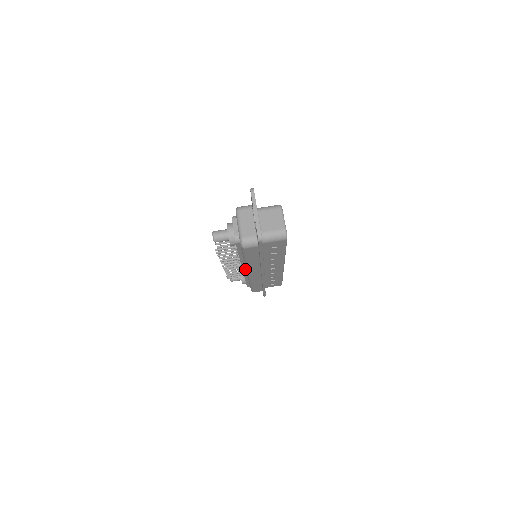
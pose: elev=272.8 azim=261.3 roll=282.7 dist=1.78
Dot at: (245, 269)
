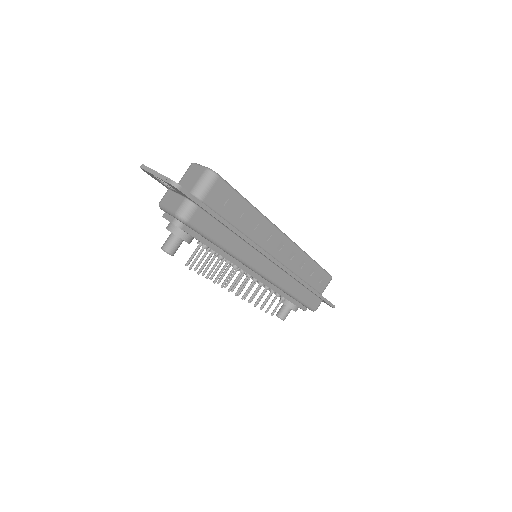
Dot at: (257, 276)
